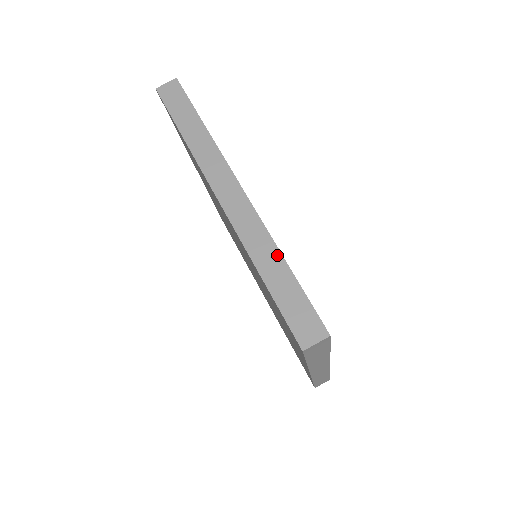
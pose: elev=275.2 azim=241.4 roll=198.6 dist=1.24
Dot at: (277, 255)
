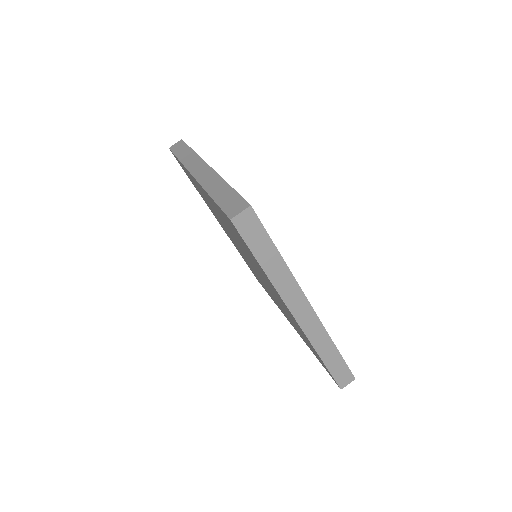
Dot at: (223, 183)
